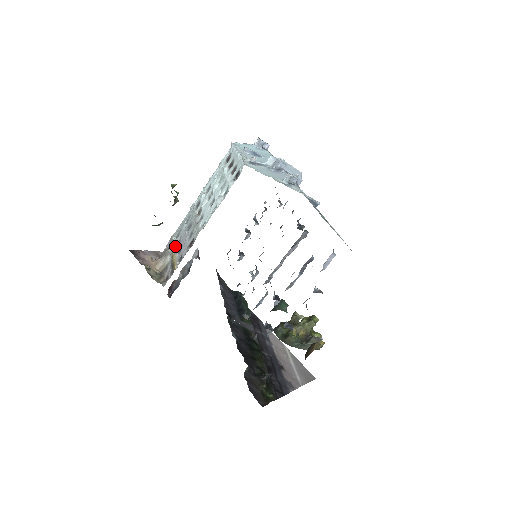
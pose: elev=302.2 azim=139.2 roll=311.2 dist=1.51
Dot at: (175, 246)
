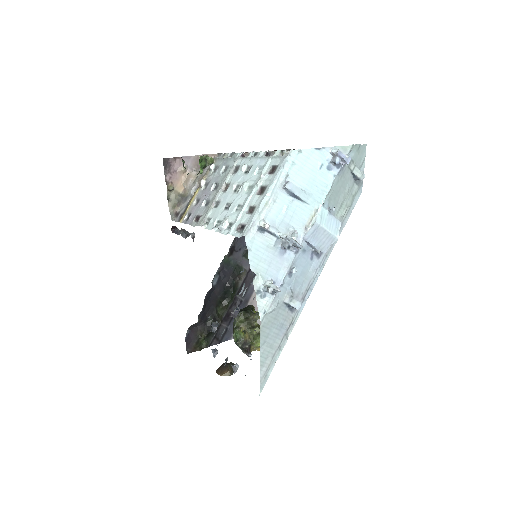
Dot at: (203, 184)
